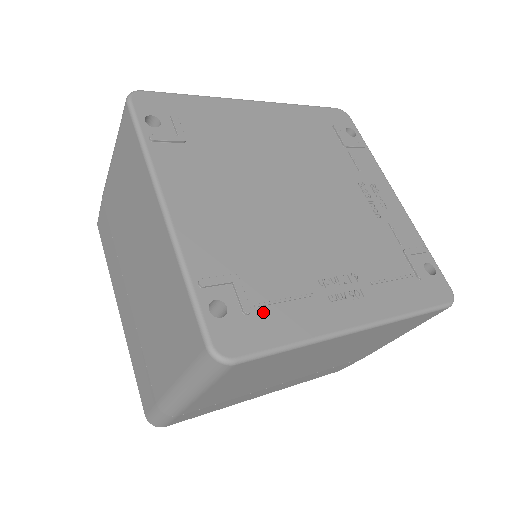
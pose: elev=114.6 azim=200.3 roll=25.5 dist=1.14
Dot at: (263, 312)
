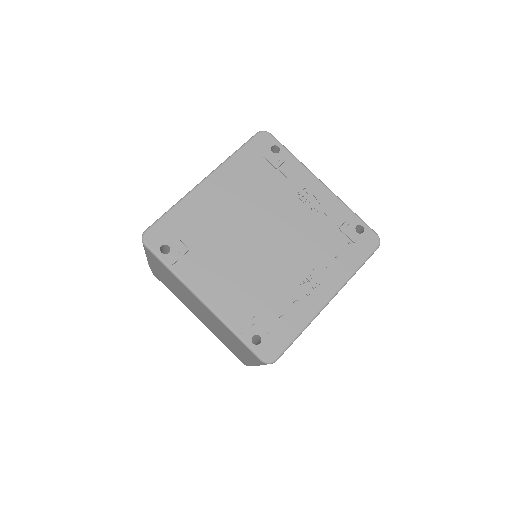
Dot at: (278, 327)
